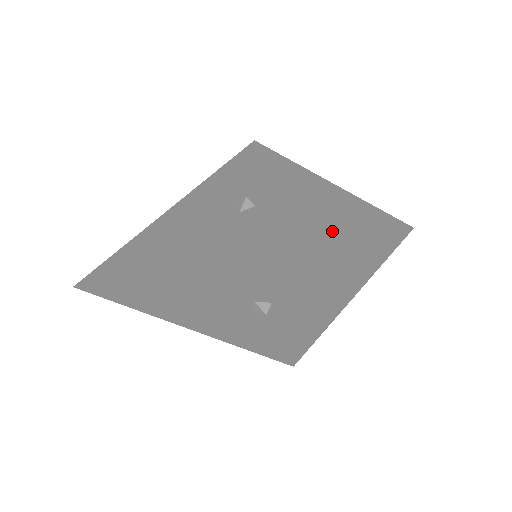
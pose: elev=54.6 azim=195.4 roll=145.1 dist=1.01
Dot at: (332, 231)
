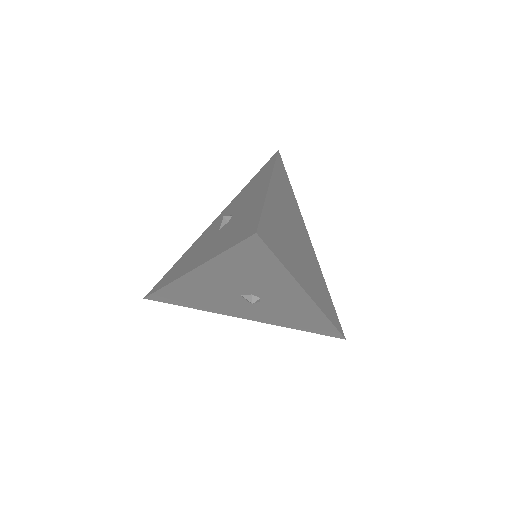
Dot at: (230, 242)
